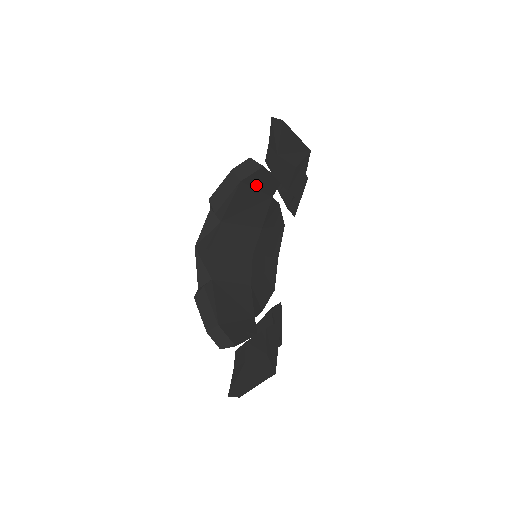
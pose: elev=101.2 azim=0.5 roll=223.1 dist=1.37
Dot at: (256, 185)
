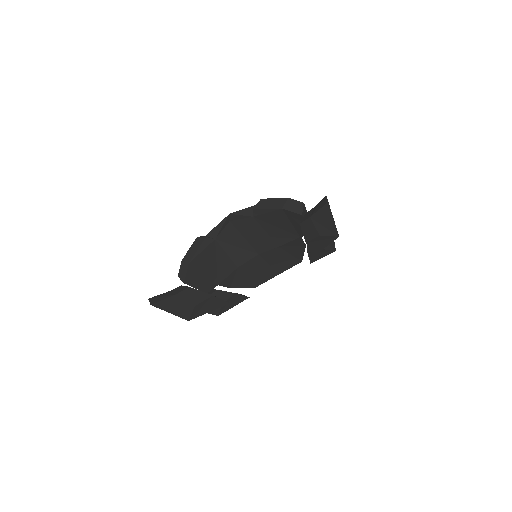
Dot at: (292, 220)
